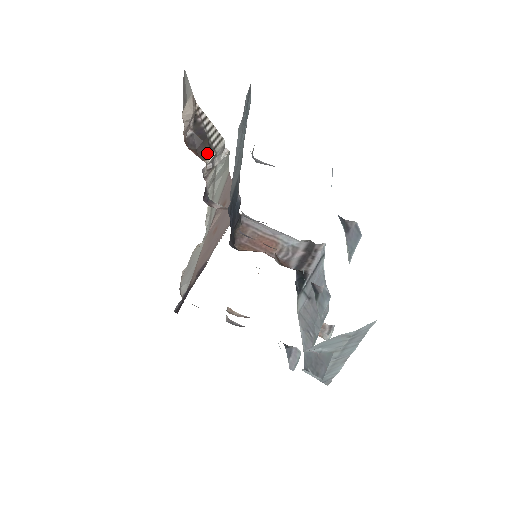
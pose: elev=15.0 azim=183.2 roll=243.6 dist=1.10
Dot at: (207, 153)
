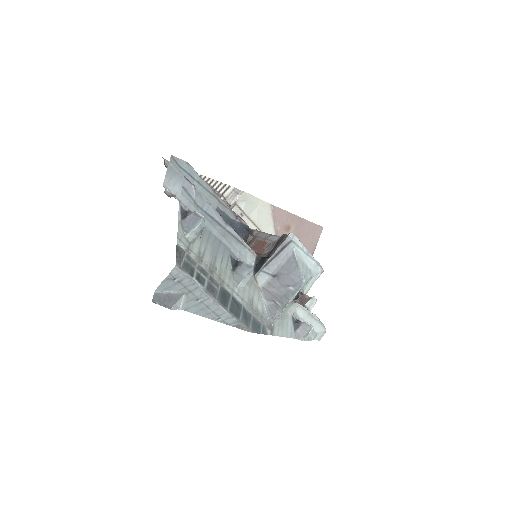
Dot at: occluded
